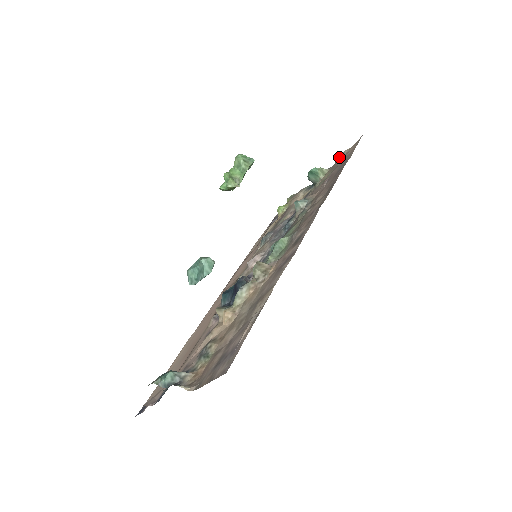
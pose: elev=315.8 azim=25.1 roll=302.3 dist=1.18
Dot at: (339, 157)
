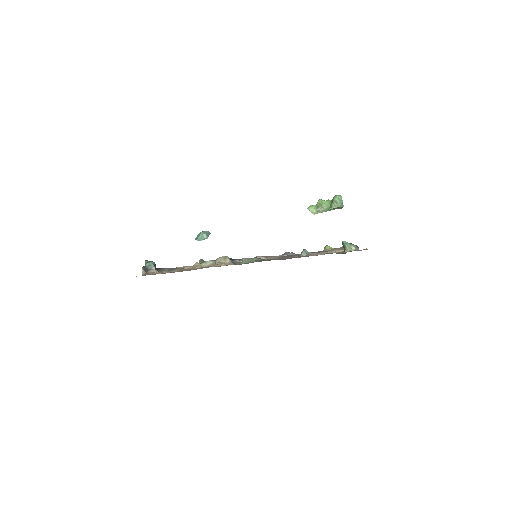
Dot at: occluded
